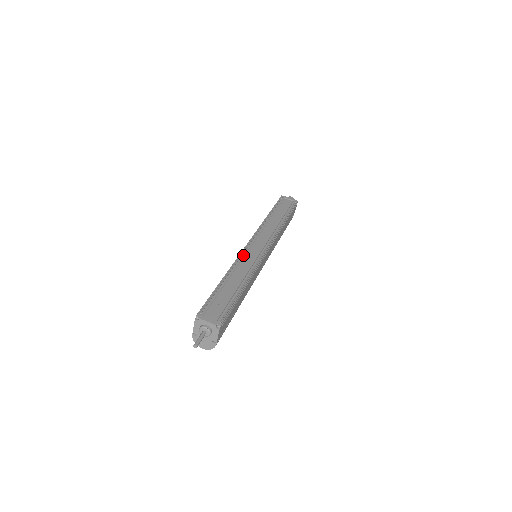
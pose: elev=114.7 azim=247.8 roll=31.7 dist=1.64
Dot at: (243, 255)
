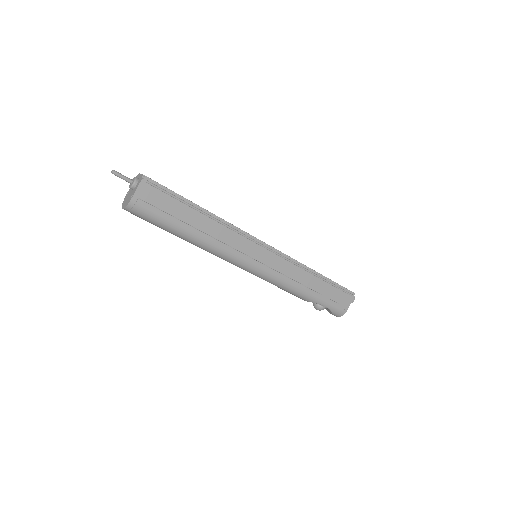
Dot at: occluded
